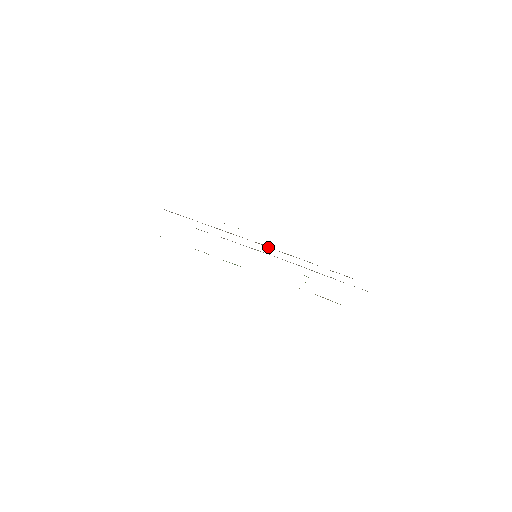
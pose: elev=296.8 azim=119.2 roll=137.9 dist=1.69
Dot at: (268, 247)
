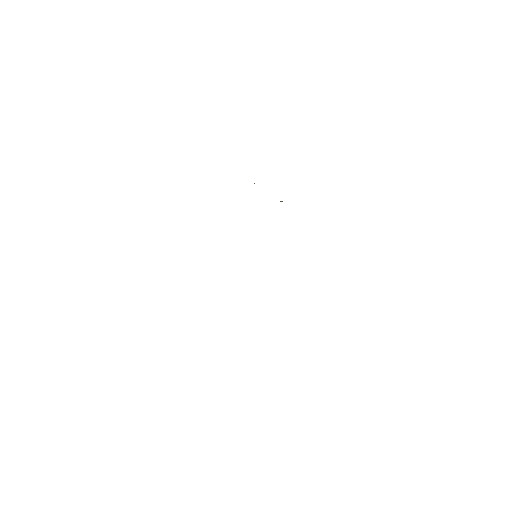
Dot at: occluded
